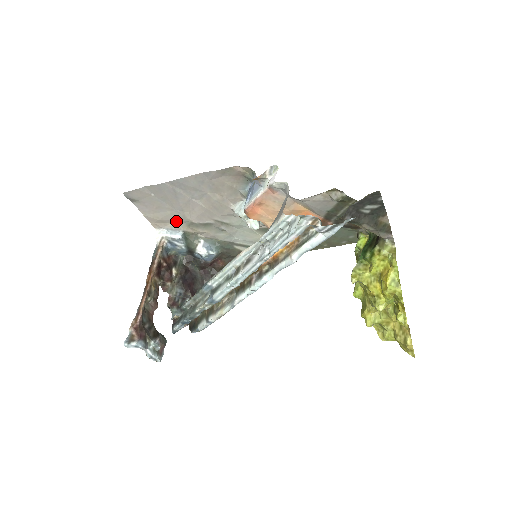
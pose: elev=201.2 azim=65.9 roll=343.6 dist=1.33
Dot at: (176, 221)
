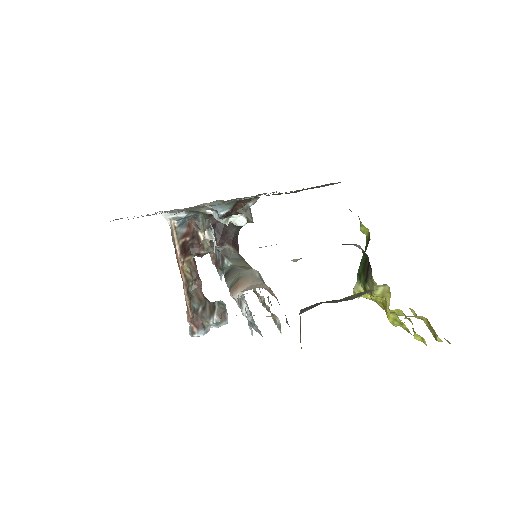
Dot at: occluded
